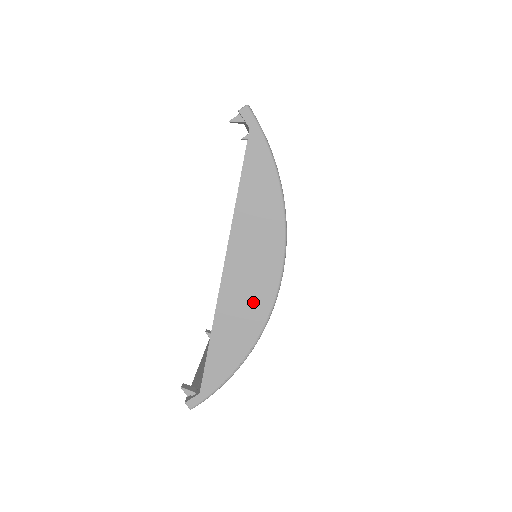
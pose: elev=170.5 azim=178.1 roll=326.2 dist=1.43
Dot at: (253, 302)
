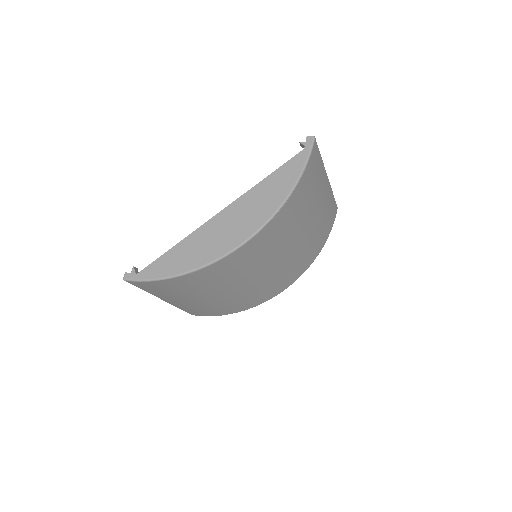
Dot at: (215, 245)
